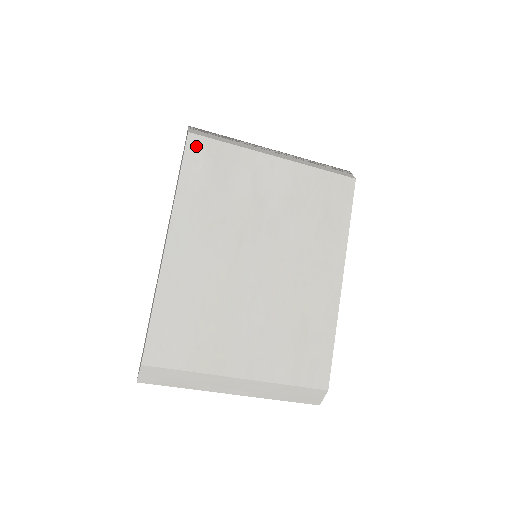
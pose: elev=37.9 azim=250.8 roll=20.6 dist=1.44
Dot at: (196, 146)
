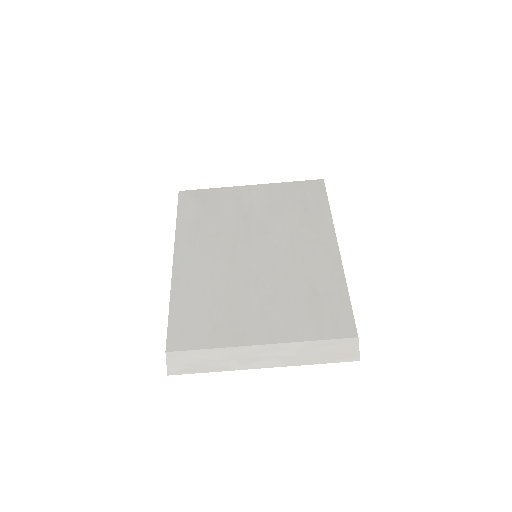
Dot at: (186, 197)
